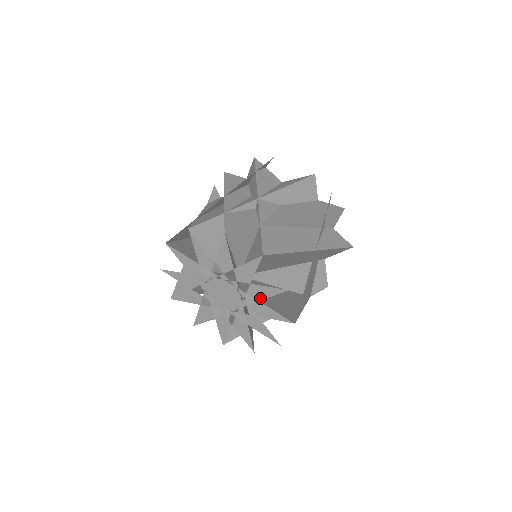
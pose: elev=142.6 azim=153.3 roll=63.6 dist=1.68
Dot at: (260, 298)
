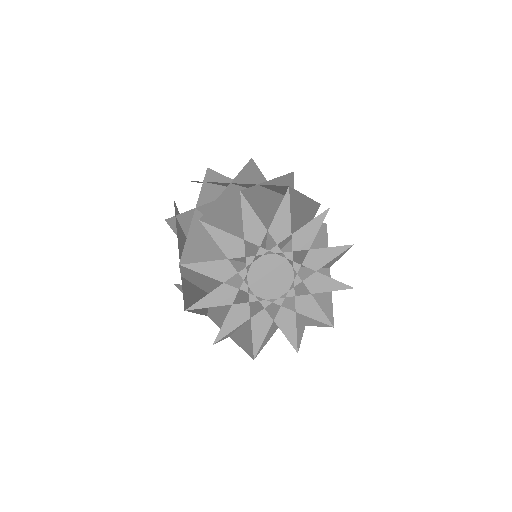
Dot at: (288, 230)
